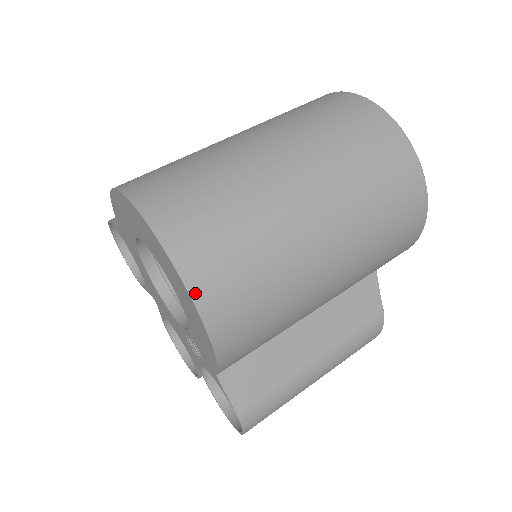
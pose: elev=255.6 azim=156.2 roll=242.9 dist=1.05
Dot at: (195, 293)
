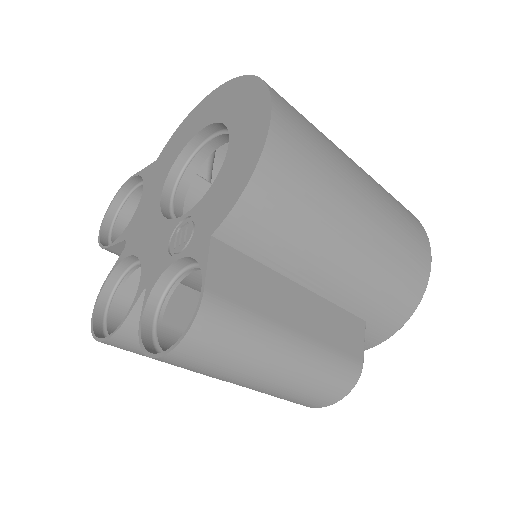
Dot at: (275, 113)
